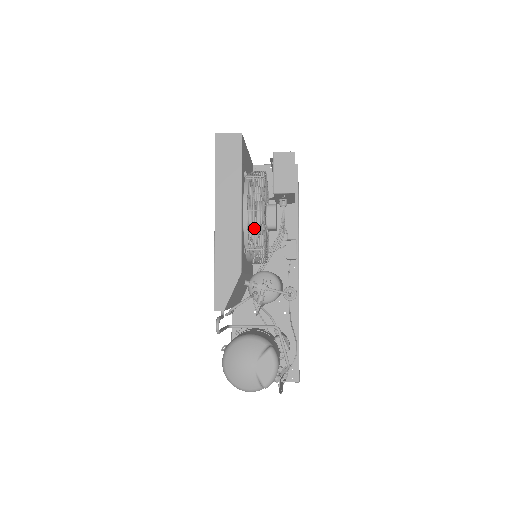
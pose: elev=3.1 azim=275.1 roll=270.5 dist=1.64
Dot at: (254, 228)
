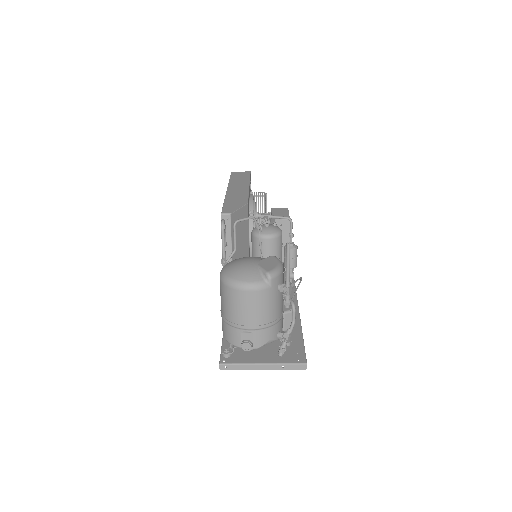
Dot at: occluded
